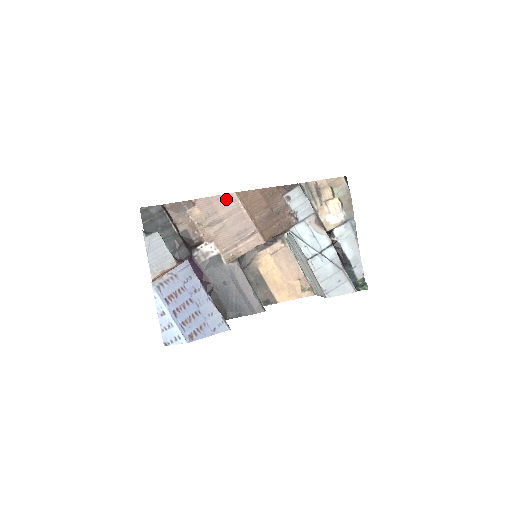
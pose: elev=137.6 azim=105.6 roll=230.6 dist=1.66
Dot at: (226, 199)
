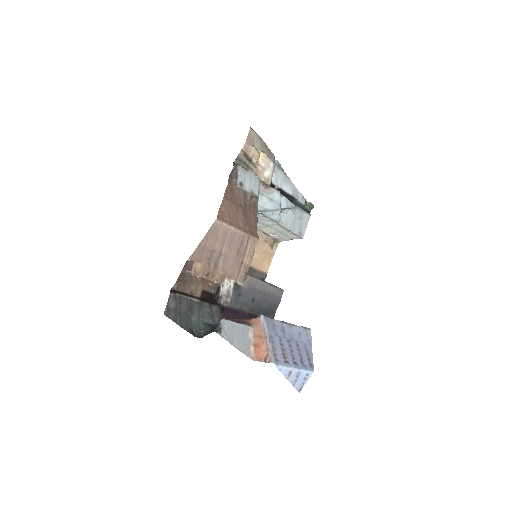
Dot at: (213, 232)
